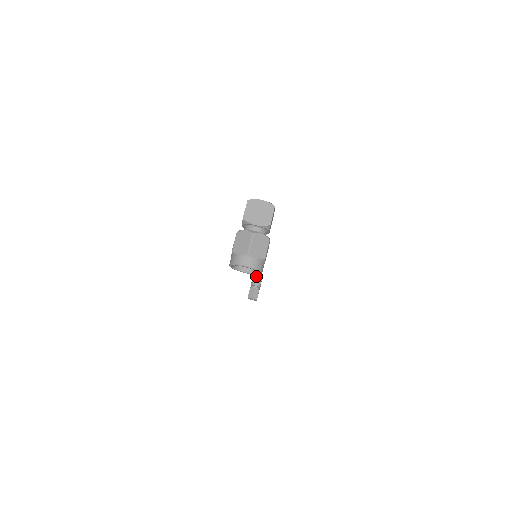
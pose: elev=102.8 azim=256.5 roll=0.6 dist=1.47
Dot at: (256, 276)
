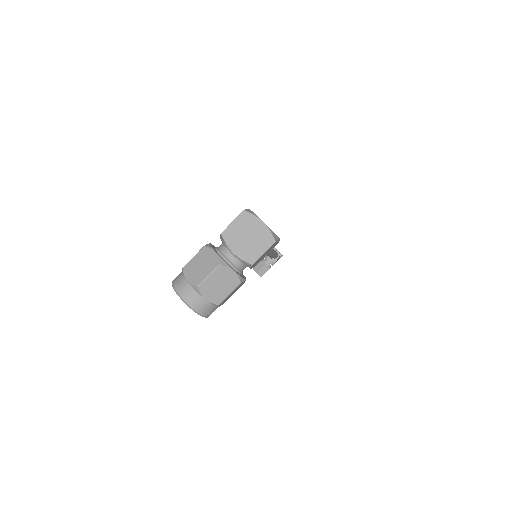
Dot at: occluded
